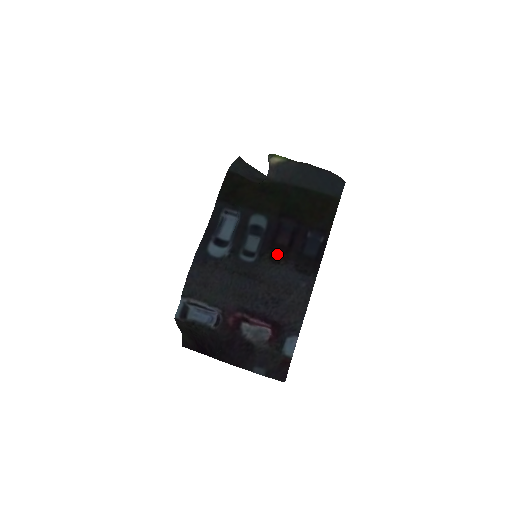
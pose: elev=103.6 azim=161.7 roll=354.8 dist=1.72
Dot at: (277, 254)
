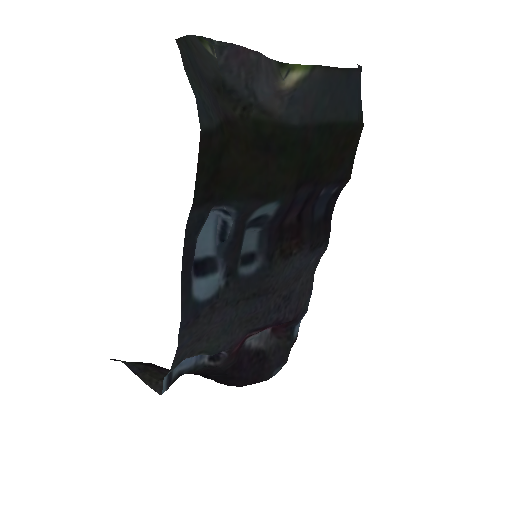
Dot at: (288, 243)
